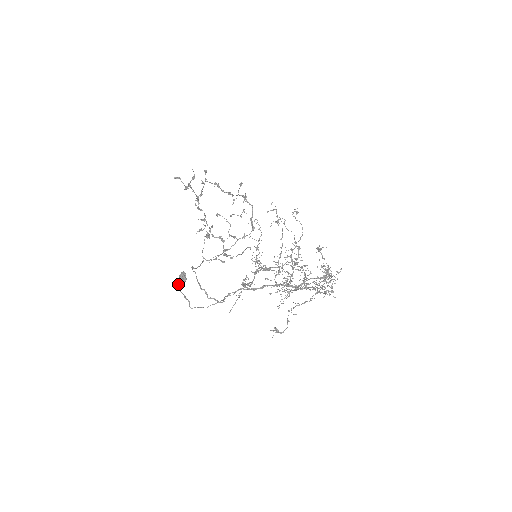
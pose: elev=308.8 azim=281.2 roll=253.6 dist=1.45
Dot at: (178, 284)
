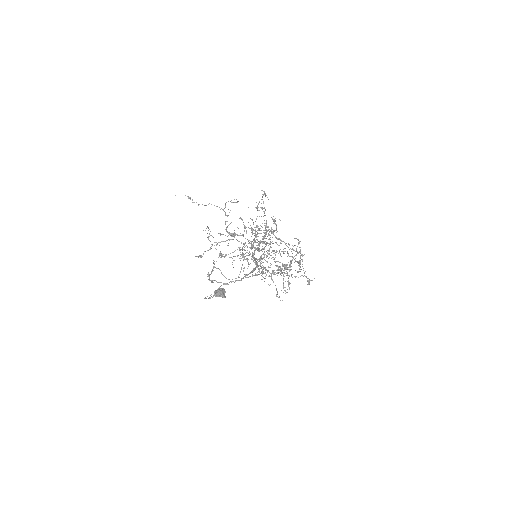
Dot at: (214, 293)
